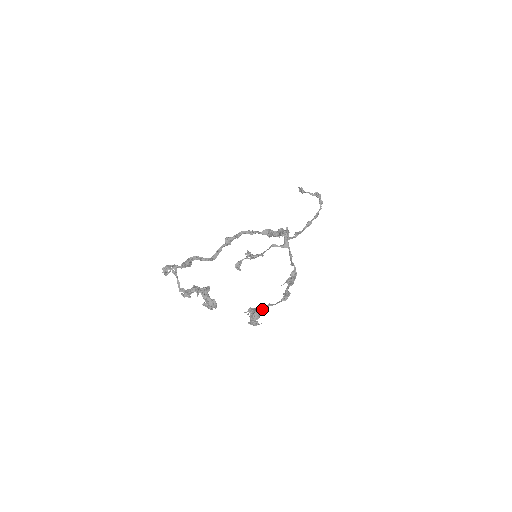
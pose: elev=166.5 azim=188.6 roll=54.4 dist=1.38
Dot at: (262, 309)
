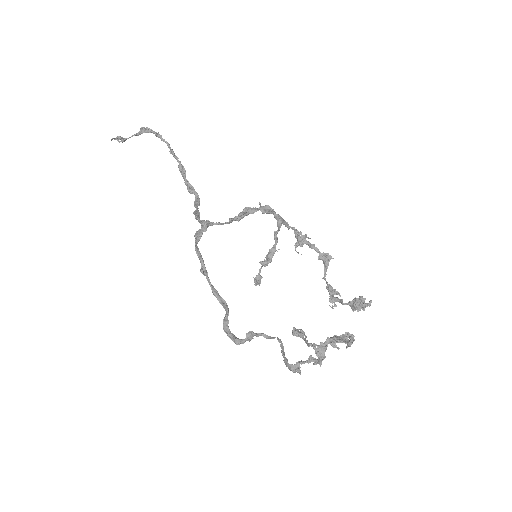
Dot at: (333, 289)
